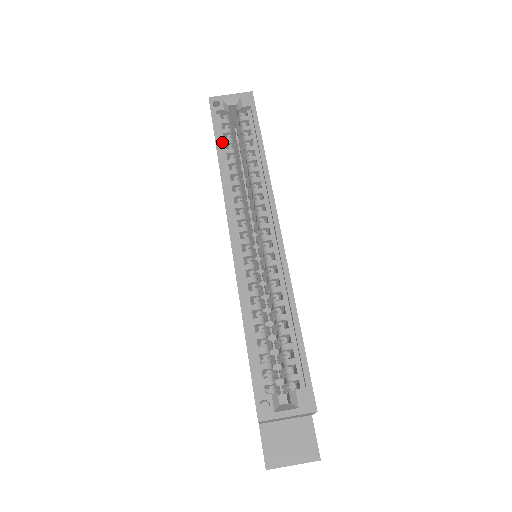
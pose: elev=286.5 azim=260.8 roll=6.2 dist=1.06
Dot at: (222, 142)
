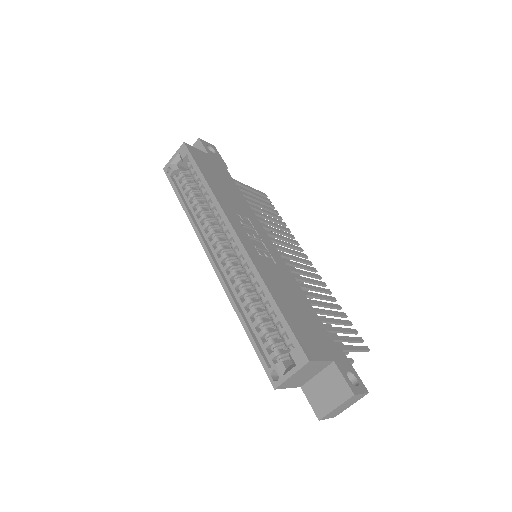
Dot at: (183, 194)
